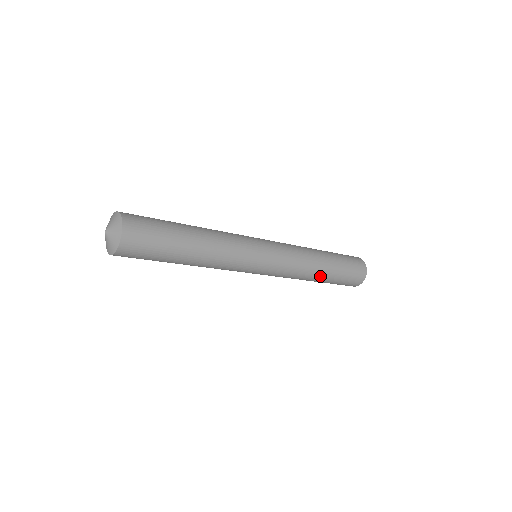
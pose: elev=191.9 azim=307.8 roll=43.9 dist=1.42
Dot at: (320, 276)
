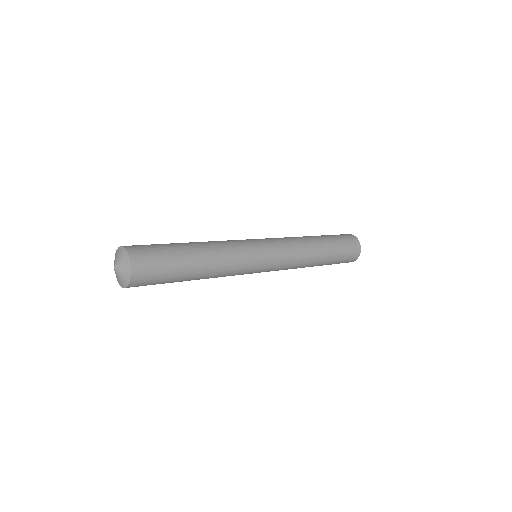
Dot at: (318, 261)
